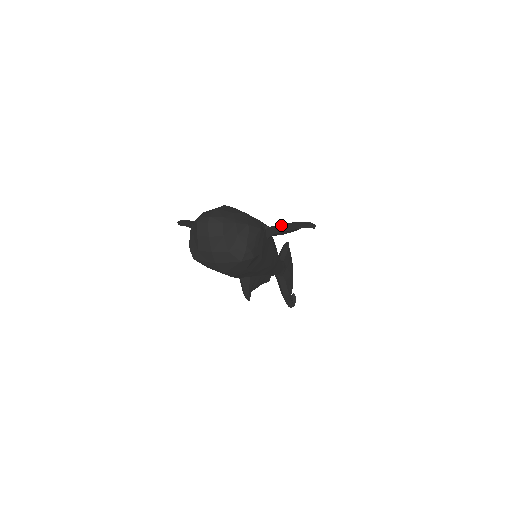
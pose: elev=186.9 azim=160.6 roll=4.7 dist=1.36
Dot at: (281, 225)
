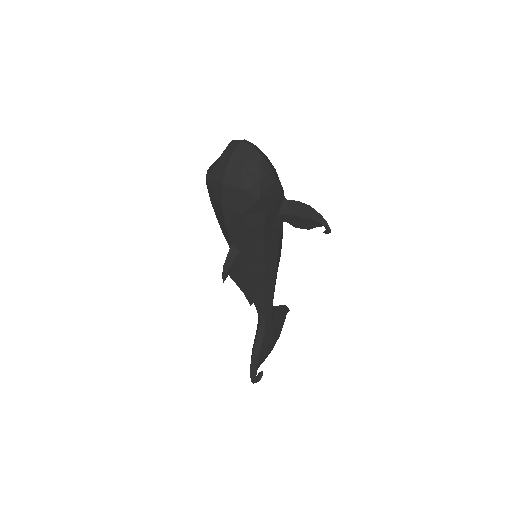
Dot at: (299, 204)
